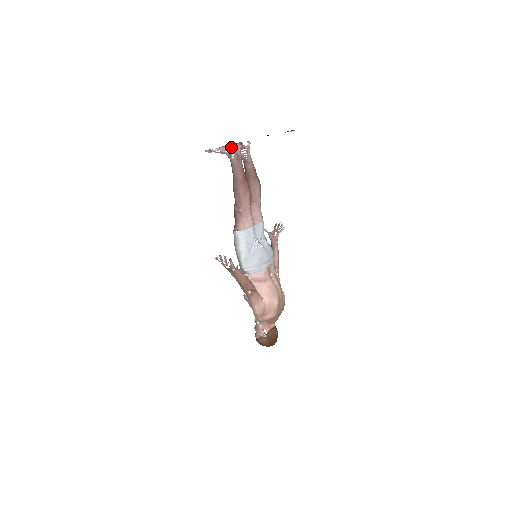
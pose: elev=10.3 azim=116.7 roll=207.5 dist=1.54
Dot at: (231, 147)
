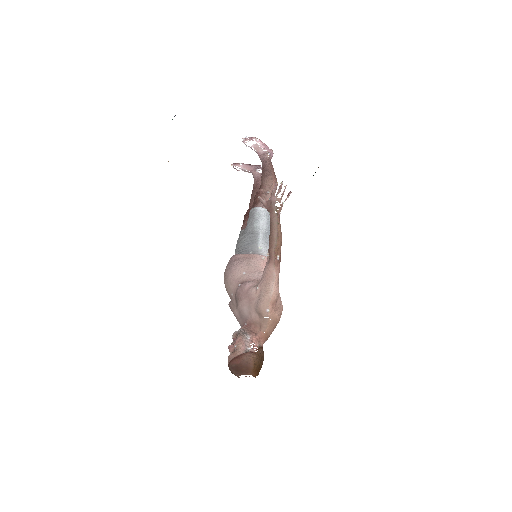
Dot at: (268, 148)
